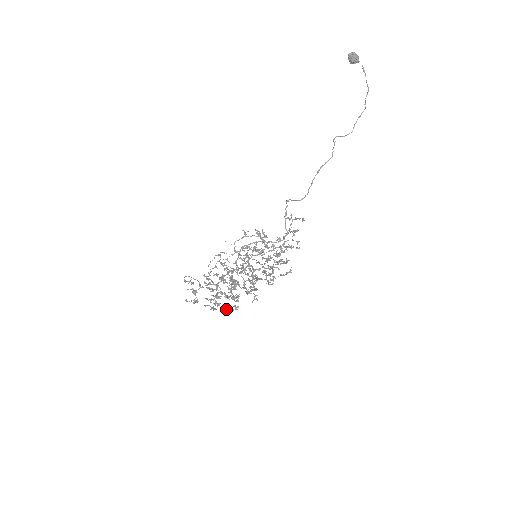
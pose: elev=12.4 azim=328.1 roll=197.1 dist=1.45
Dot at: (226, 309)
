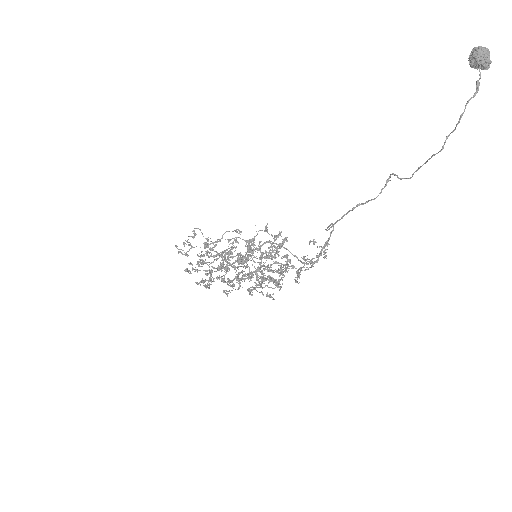
Dot at: (202, 281)
